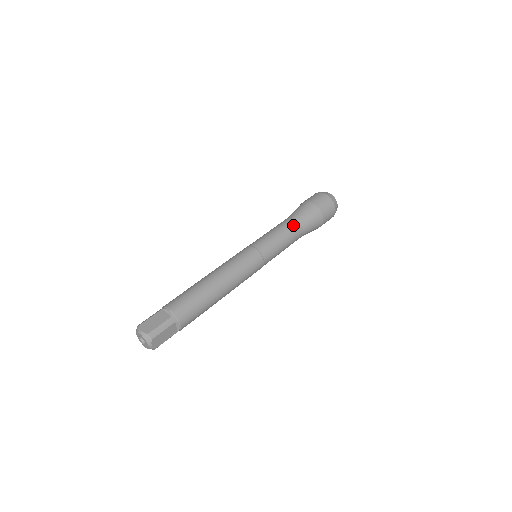
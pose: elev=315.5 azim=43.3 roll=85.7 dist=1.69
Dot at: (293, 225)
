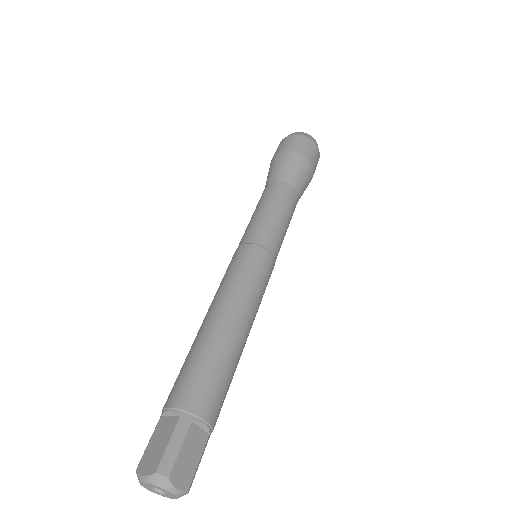
Dot at: (296, 204)
